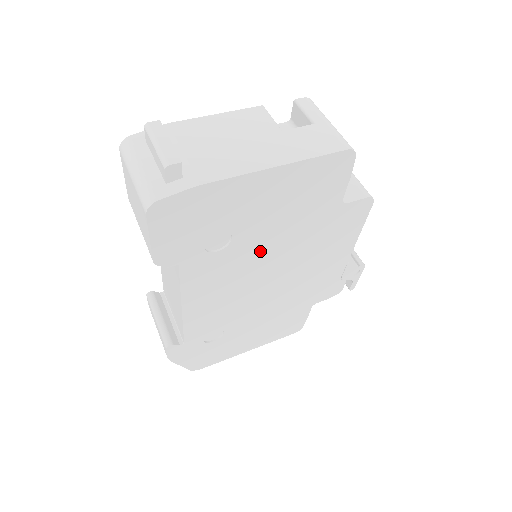
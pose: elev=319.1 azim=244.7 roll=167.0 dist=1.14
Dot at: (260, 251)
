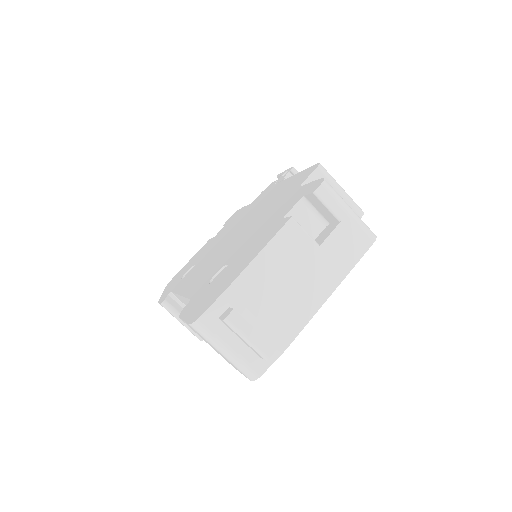
Dot at: occluded
